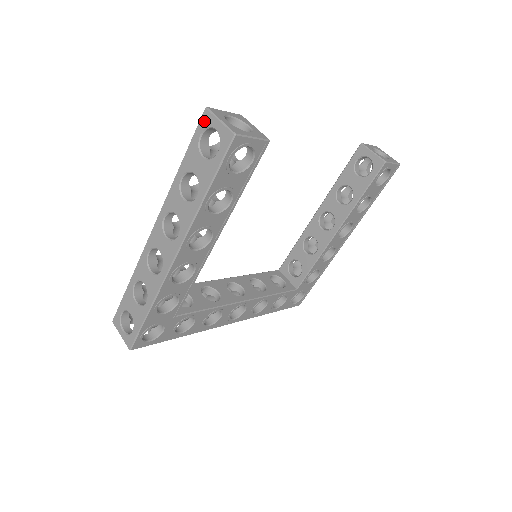
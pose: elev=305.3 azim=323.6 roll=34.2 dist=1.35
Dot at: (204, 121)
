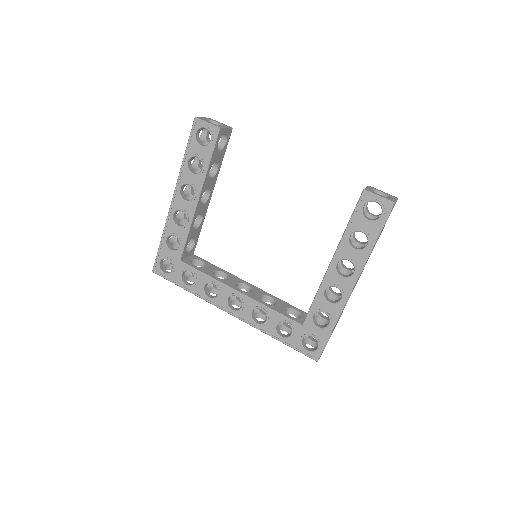
Dot at: occluded
